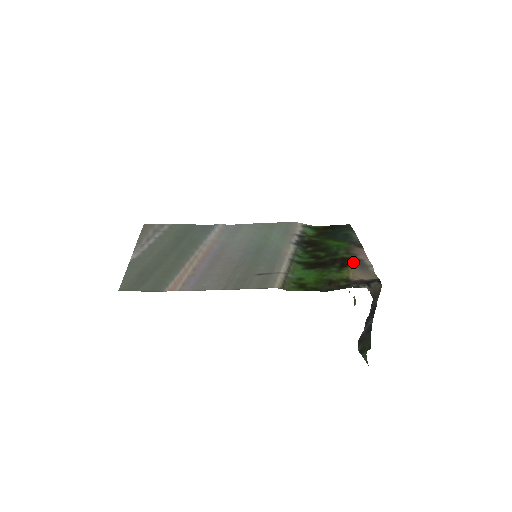
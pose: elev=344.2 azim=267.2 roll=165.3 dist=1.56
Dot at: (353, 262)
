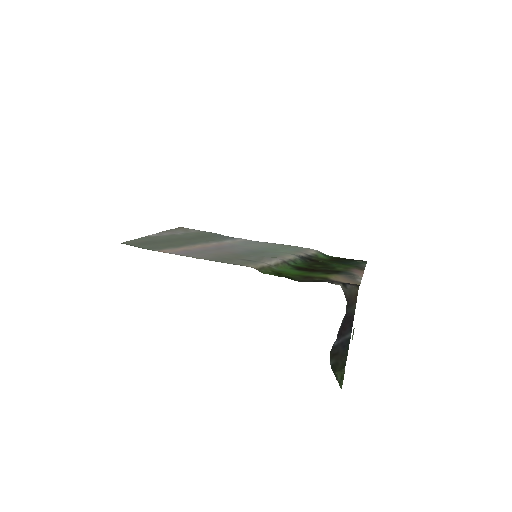
Dot at: (344, 273)
